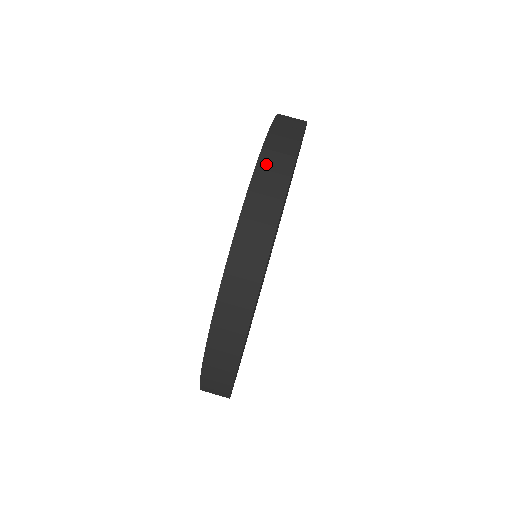
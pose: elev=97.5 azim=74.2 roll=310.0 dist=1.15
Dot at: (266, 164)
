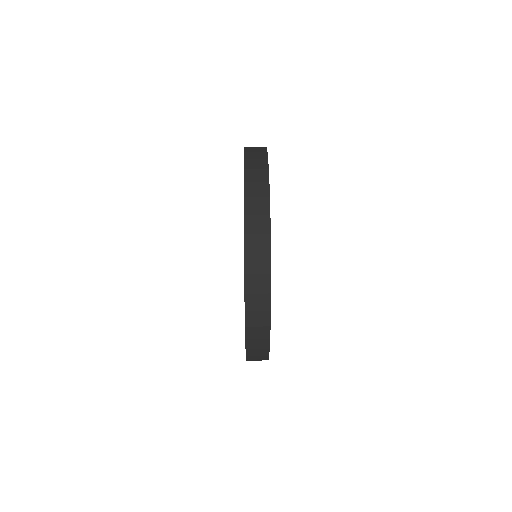
Dot at: occluded
